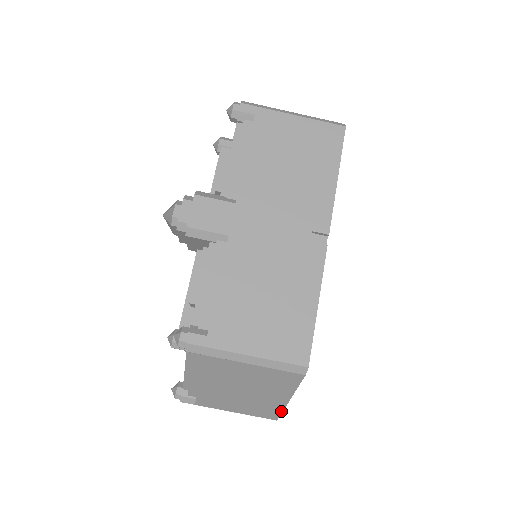
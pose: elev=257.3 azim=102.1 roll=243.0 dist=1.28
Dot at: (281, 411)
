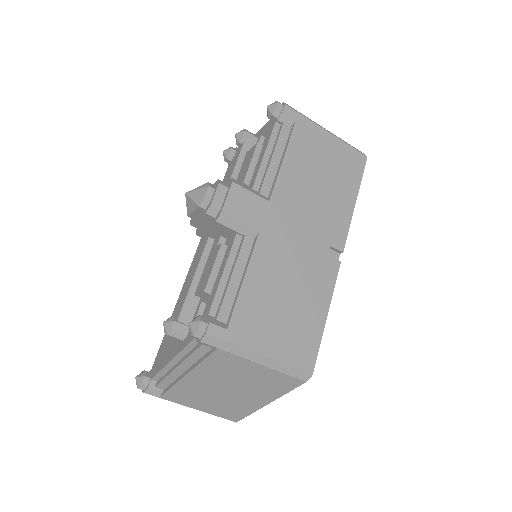
Dot at: (249, 414)
